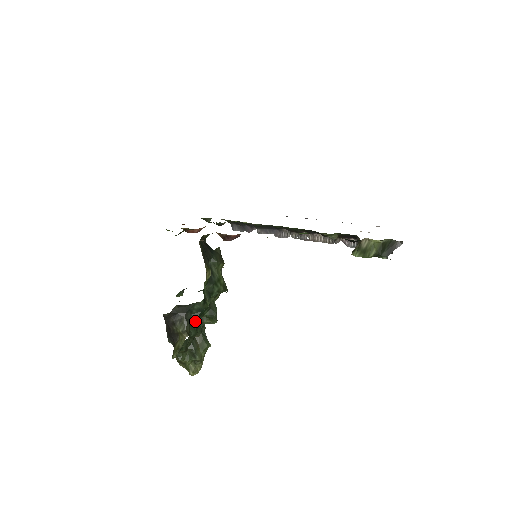
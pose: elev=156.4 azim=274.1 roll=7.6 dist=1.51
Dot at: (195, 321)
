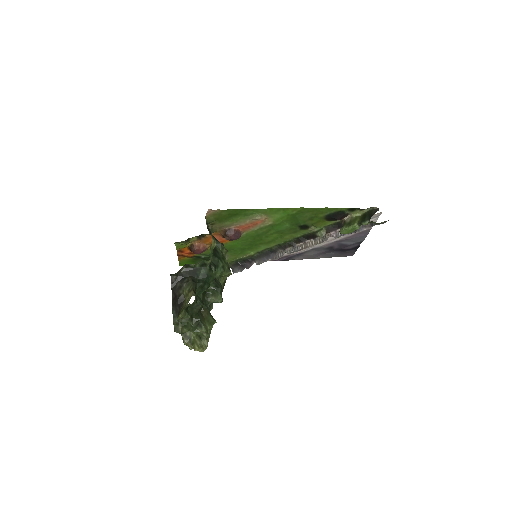
Dot at: (201, 288)
